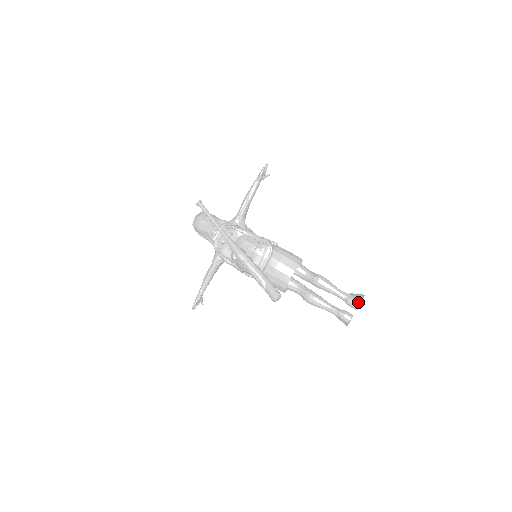
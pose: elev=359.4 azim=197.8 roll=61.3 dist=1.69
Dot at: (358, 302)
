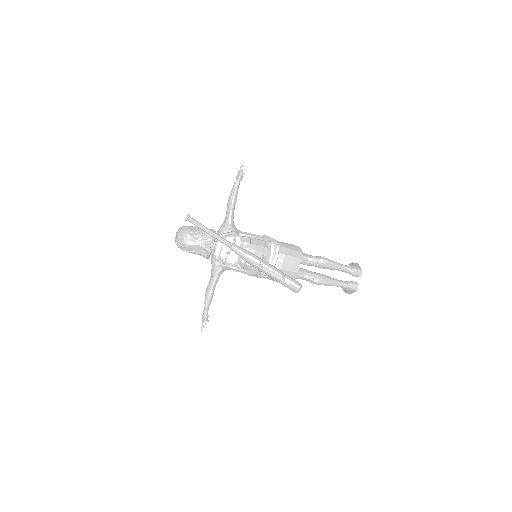
Dot at: (360, 270)
